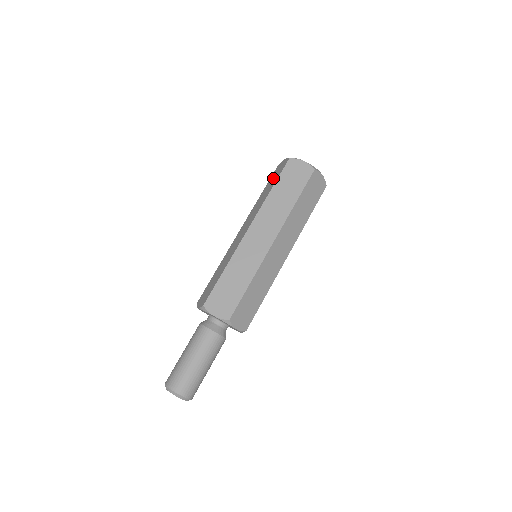
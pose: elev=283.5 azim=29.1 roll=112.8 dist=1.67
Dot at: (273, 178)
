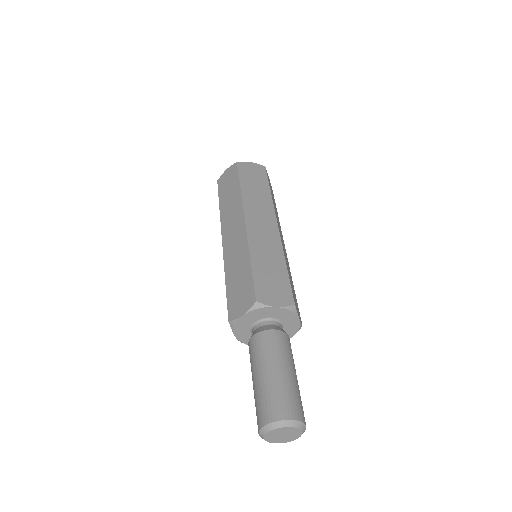
Dot at: occluded
